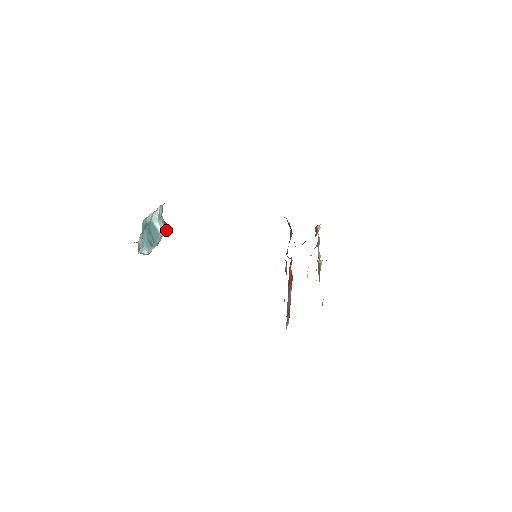
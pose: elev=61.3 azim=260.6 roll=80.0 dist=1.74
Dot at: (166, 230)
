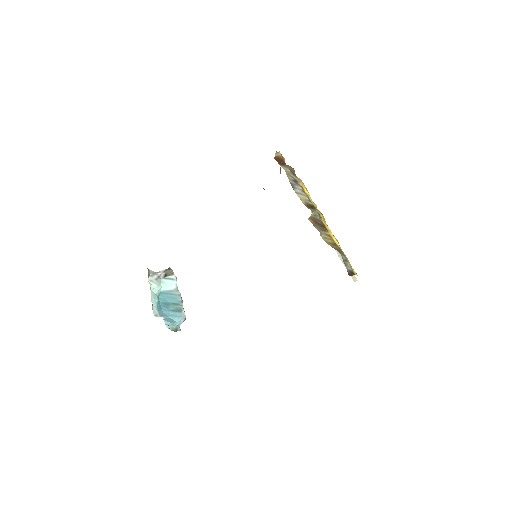
Dot at: (174, 279)
